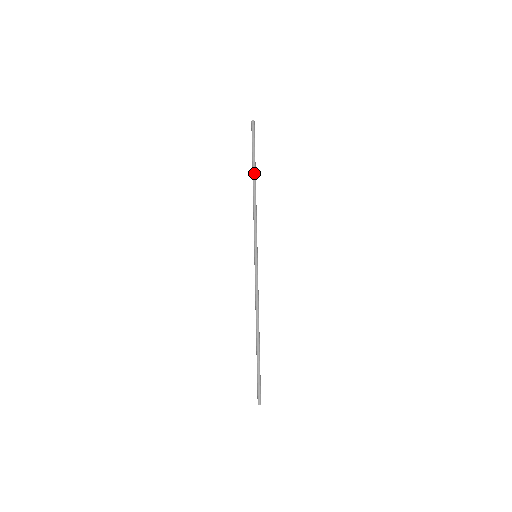
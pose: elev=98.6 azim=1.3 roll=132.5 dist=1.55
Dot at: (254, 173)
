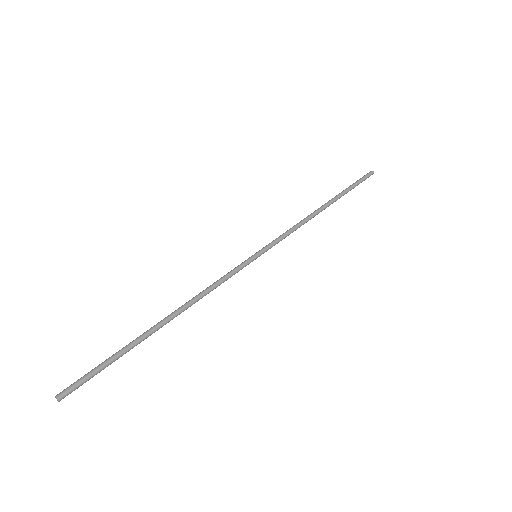
Dot at: (331, 199)
